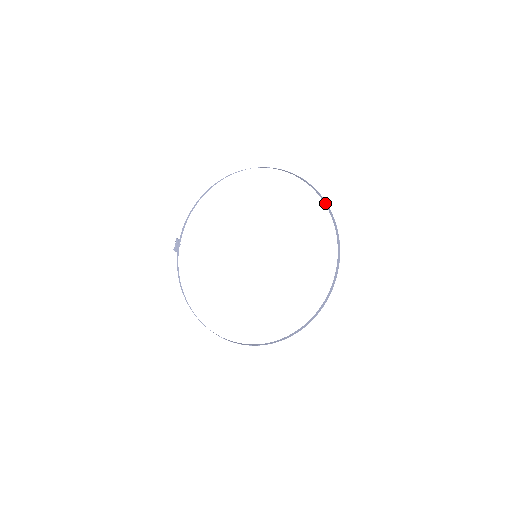
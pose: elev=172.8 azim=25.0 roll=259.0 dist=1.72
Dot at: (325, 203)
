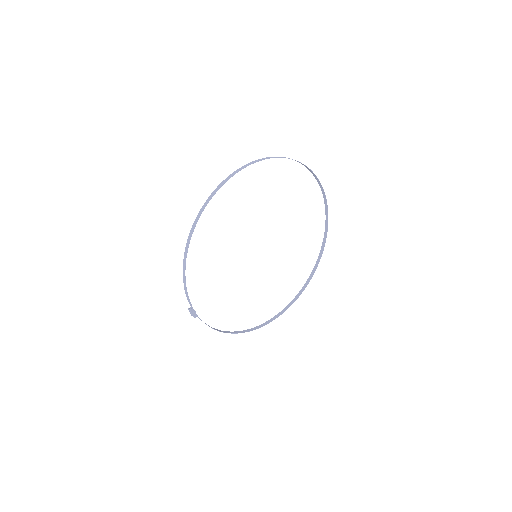
Dot at: (288, 158)
